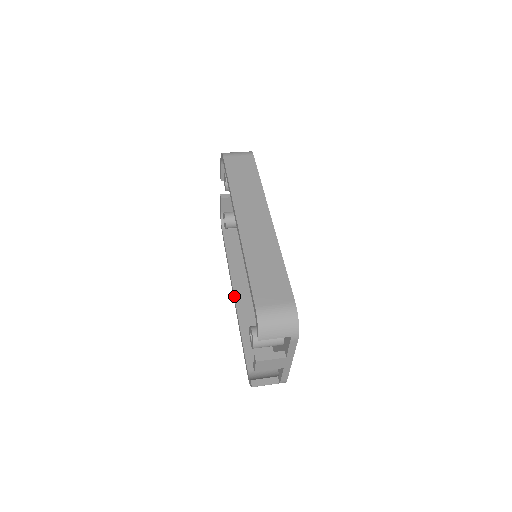
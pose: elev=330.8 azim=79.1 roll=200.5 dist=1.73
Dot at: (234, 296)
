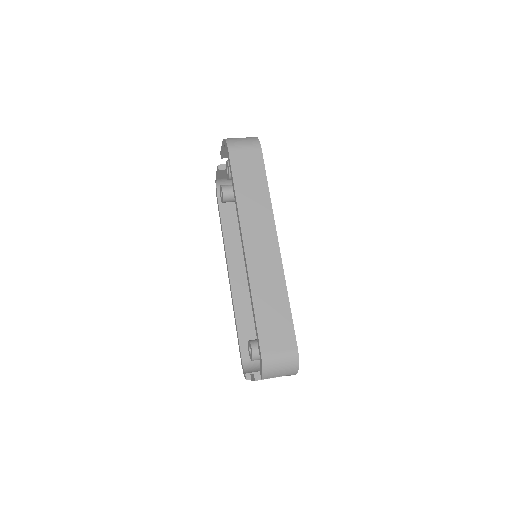
Dot at: (230, 280)
